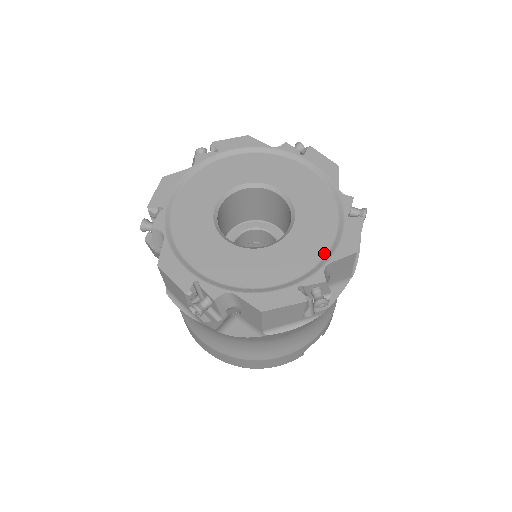
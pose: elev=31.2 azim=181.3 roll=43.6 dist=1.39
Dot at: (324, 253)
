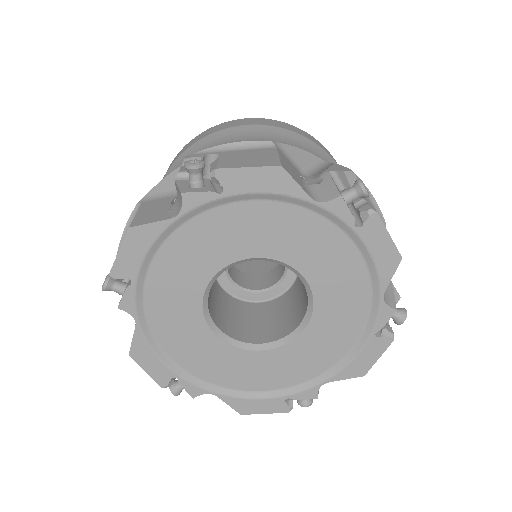
Dot at: (367, 284)
